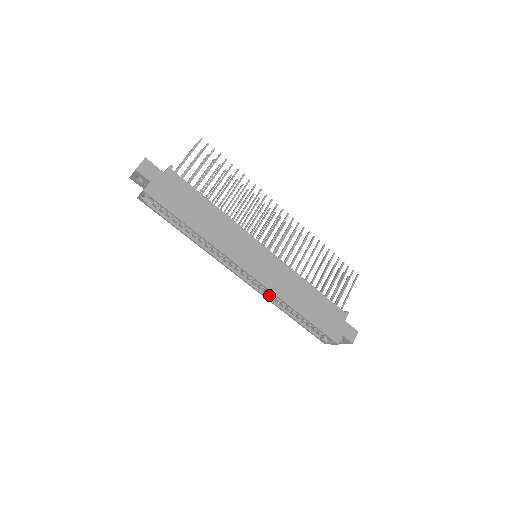
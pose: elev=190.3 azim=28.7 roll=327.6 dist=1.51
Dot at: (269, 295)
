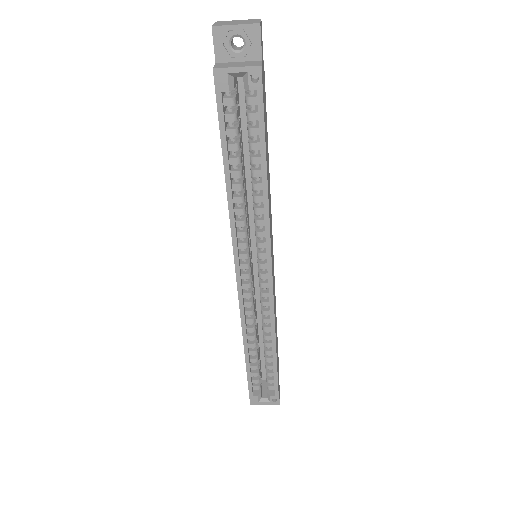
Dot at: (249, 318)
